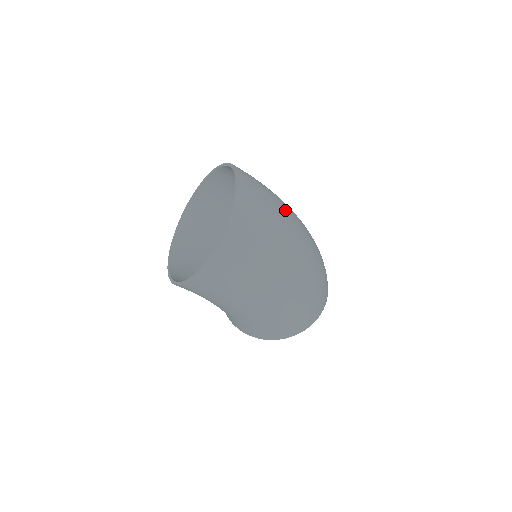
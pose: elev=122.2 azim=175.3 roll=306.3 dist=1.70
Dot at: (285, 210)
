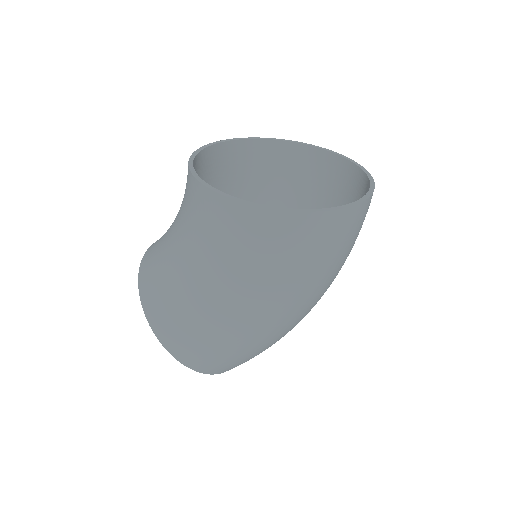
Dot at: occluded
